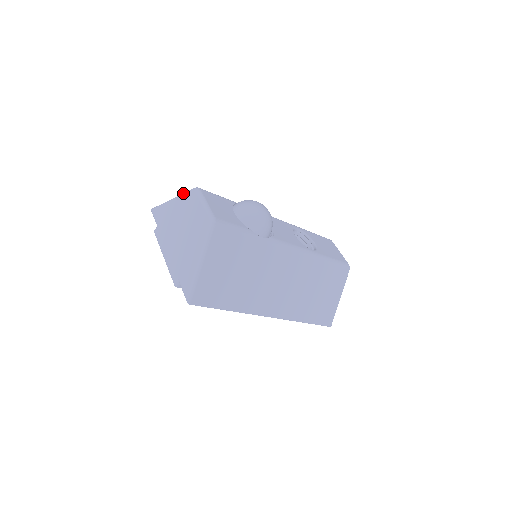
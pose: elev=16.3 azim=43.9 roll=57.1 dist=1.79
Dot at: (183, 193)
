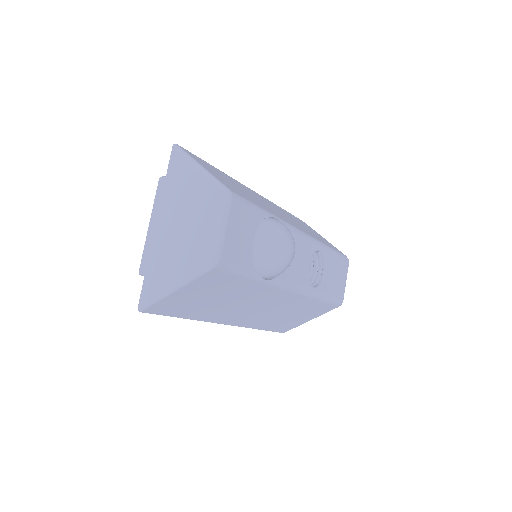
Dot at: (213, 179)
